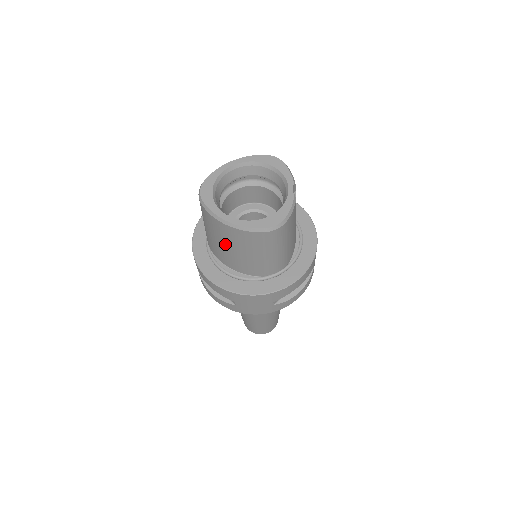
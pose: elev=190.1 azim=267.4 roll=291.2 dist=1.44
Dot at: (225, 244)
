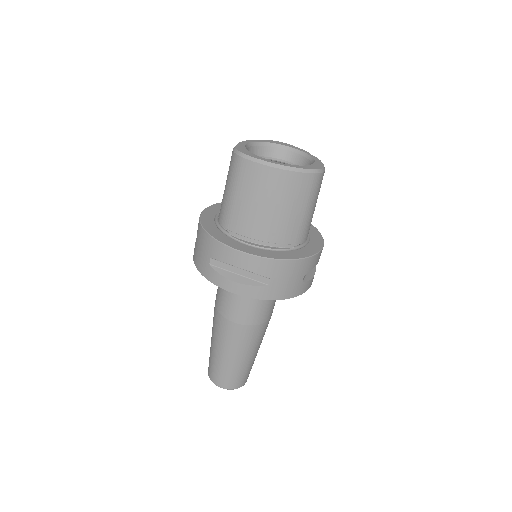
Dot at: (266, 203)
